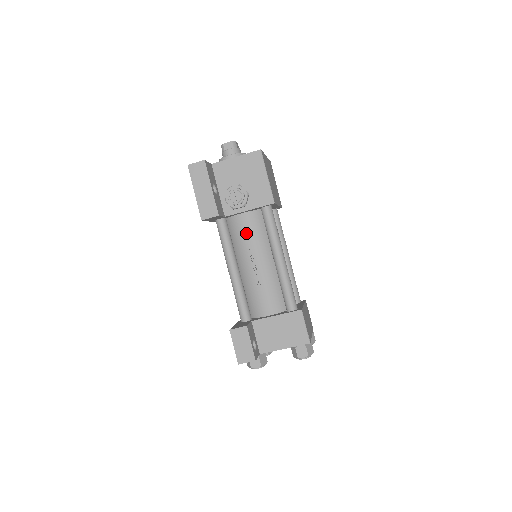
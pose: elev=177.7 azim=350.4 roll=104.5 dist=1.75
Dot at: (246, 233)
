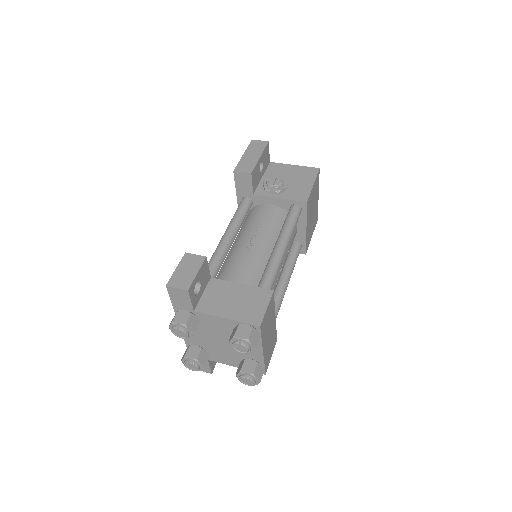
Dot at: (263, 218)
